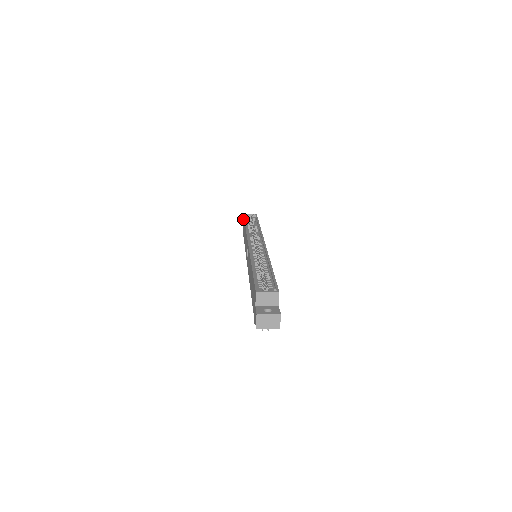
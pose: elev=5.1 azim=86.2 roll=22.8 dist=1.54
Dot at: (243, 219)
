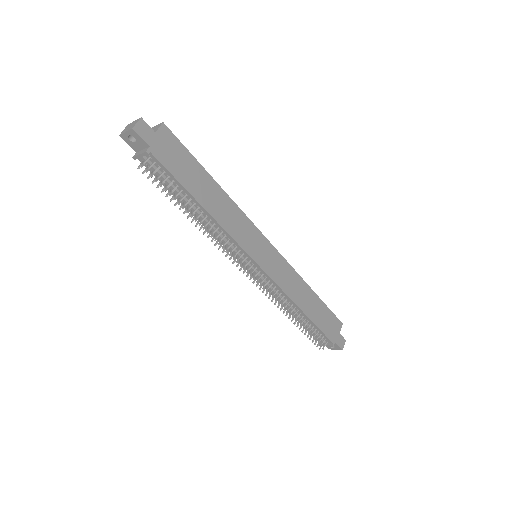
Dot at: occluded
